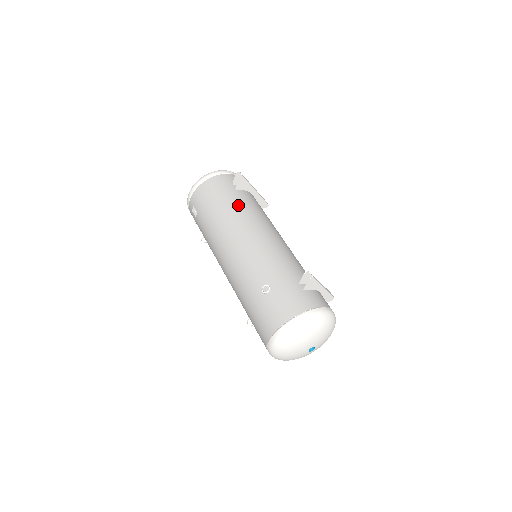
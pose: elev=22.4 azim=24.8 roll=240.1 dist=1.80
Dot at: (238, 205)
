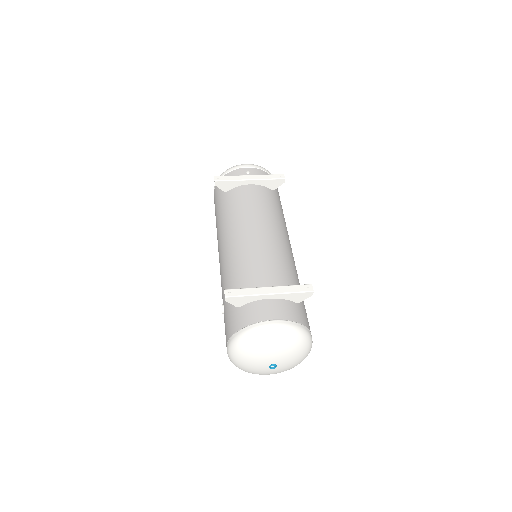
Dot at: (222, 212)
